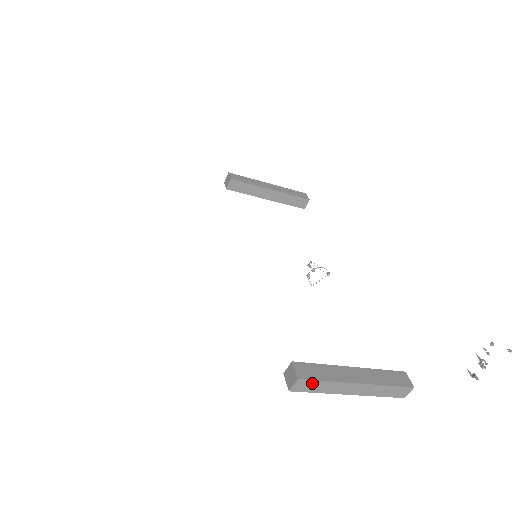
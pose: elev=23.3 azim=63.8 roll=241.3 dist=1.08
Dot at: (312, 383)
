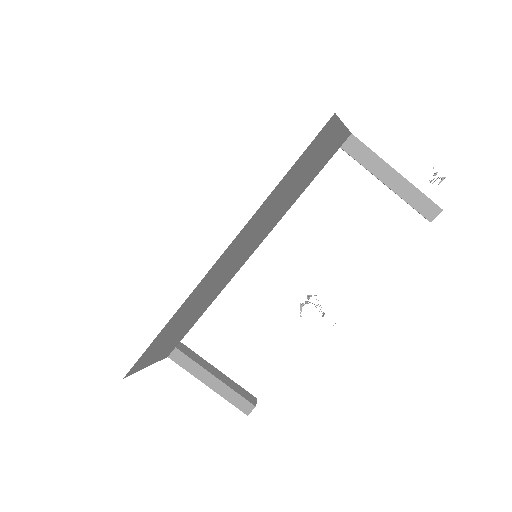
Dot at: occluded
